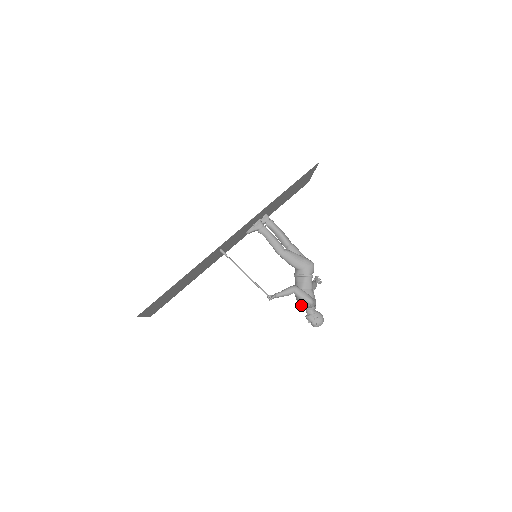
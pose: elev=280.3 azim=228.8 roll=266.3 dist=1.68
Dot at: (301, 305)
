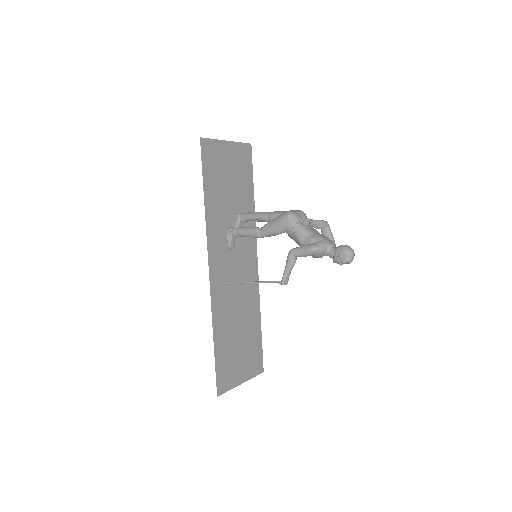
Dot at: occluded
